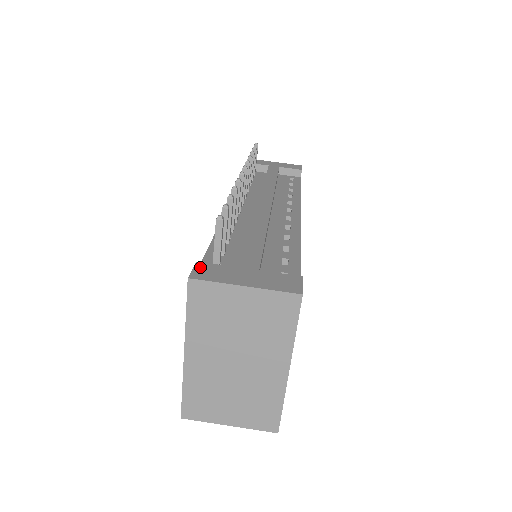
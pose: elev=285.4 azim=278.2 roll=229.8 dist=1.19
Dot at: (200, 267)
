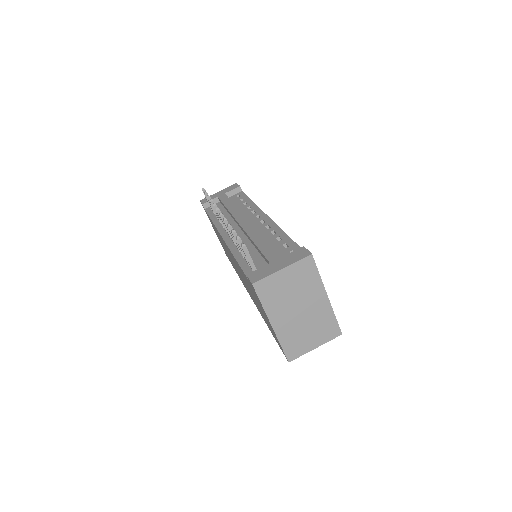
Dot at: (251, 276)
